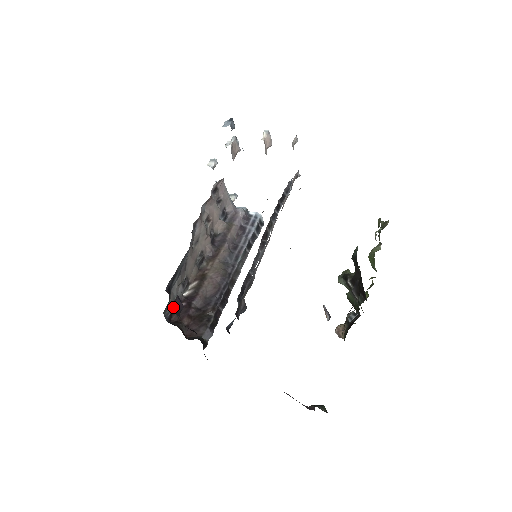
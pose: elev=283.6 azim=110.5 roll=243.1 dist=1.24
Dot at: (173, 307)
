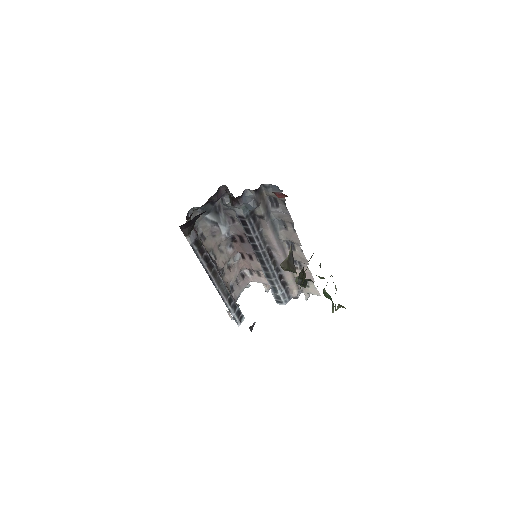
Dot at: (219, 188)
